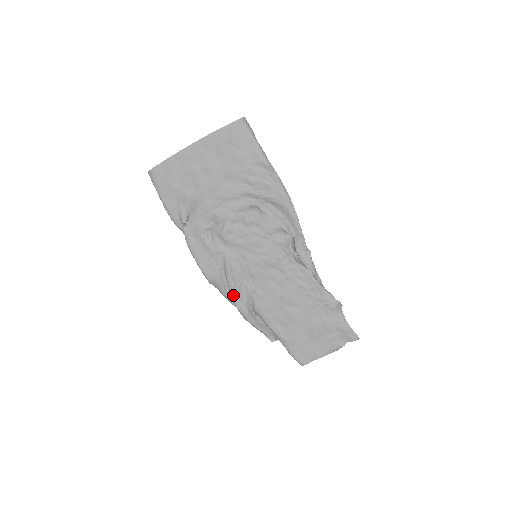
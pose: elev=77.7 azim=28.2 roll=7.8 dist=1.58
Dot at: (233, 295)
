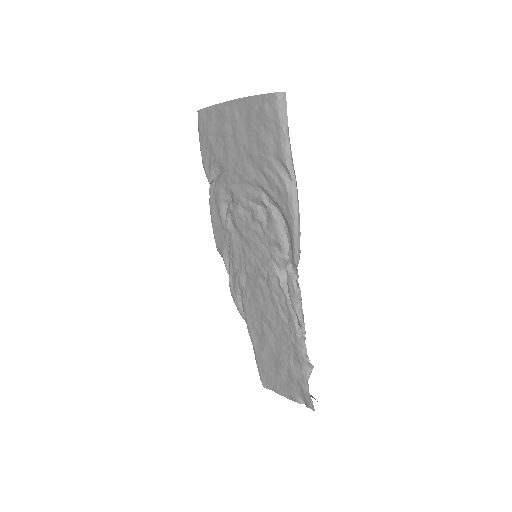
Dot at: (230, 278)
